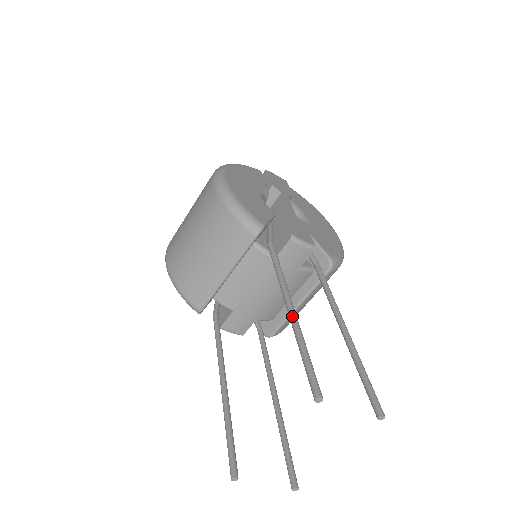
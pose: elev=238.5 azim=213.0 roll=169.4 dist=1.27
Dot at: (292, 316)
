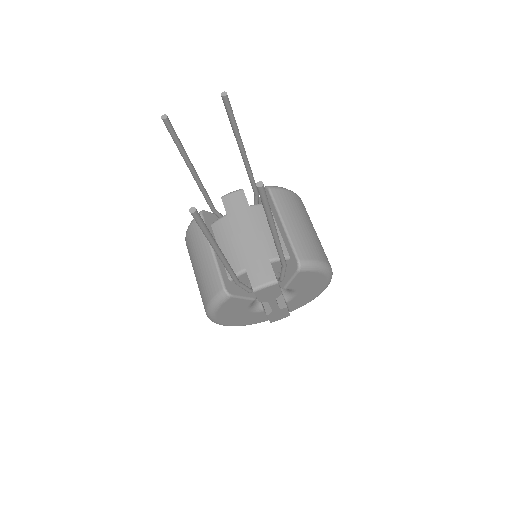
Dot at: (186, 164)
